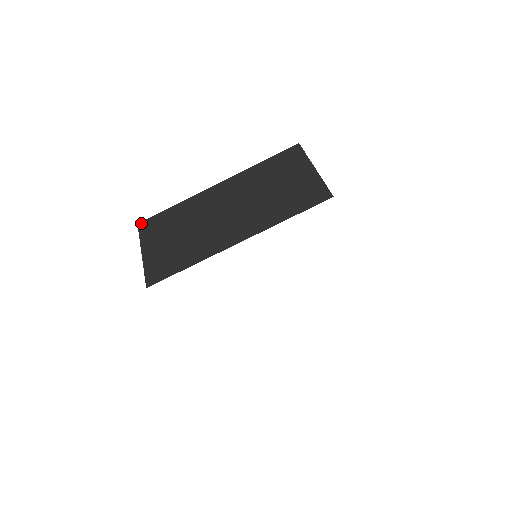
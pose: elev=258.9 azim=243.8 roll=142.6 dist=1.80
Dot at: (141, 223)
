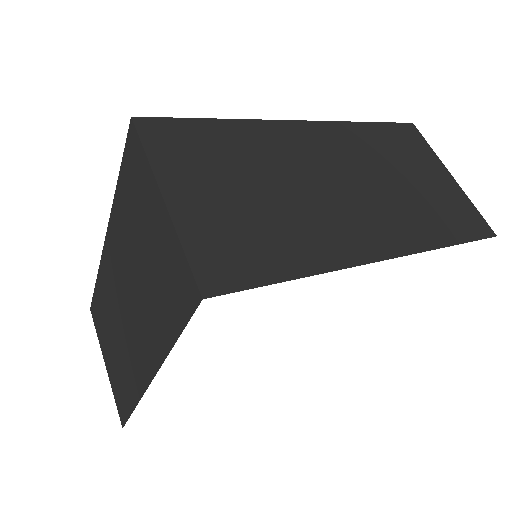
Dot at: (91, 309)
